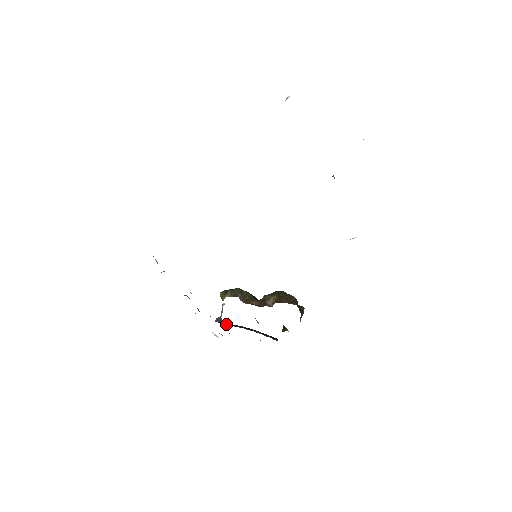
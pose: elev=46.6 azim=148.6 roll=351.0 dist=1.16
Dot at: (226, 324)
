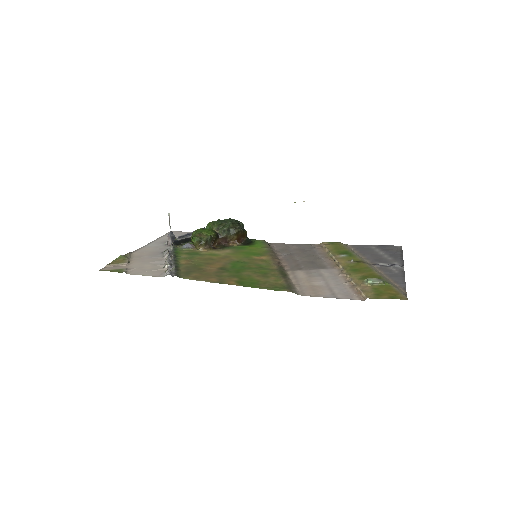
Dot at: (182, 243)
